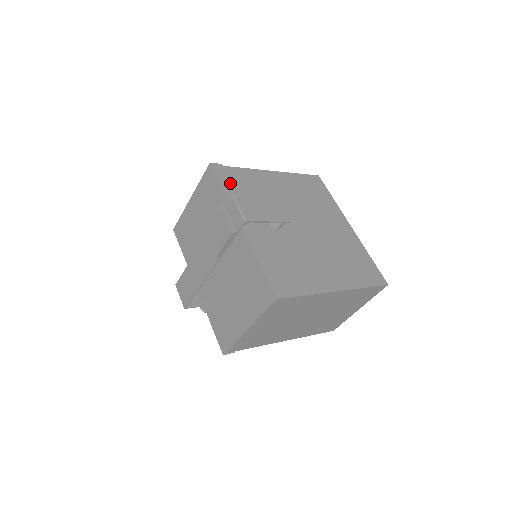
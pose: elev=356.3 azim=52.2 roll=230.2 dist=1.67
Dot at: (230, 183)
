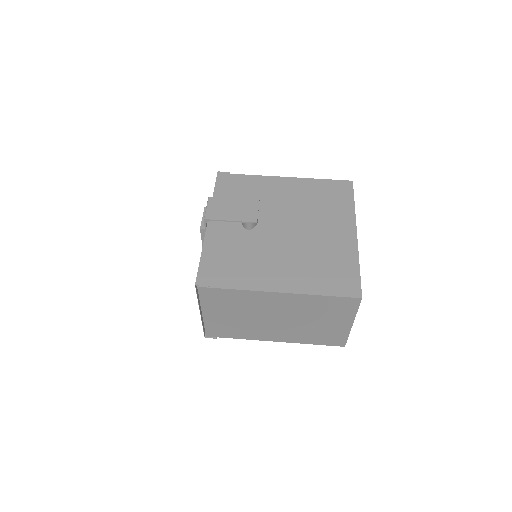
Dot at: (225, 188)
